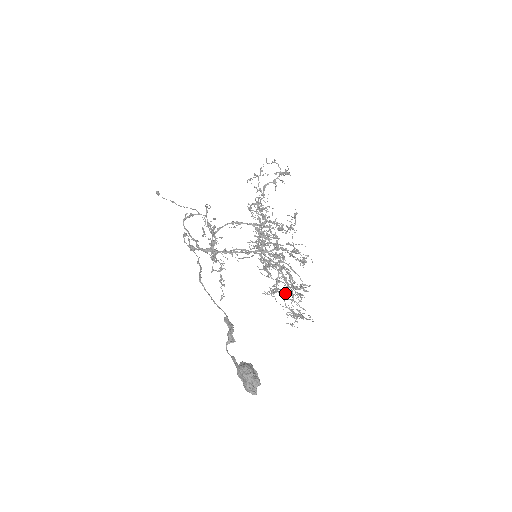
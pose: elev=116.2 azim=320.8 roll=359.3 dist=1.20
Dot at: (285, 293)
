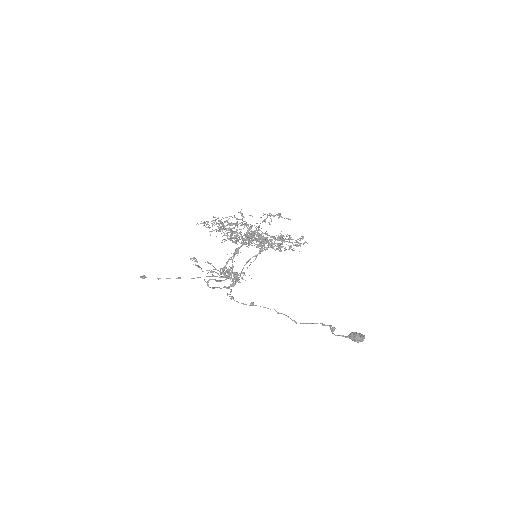
Dot at: occluded
